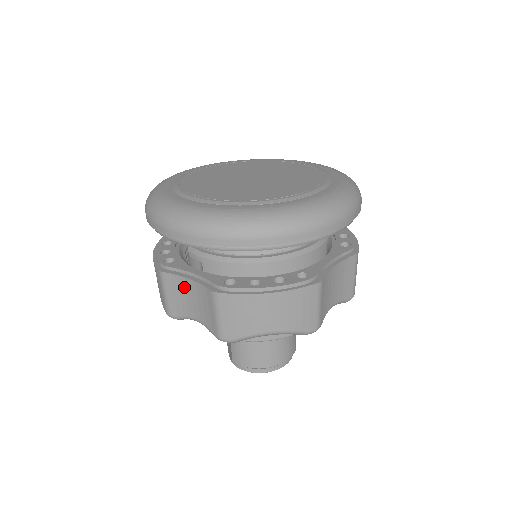
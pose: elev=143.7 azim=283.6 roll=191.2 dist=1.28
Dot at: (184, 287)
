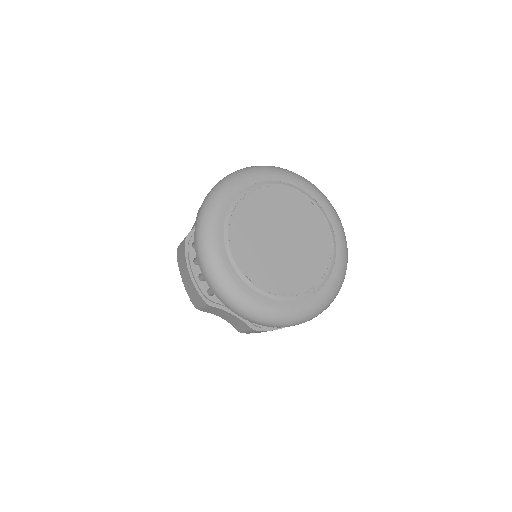
Dot at: (224, 313)
